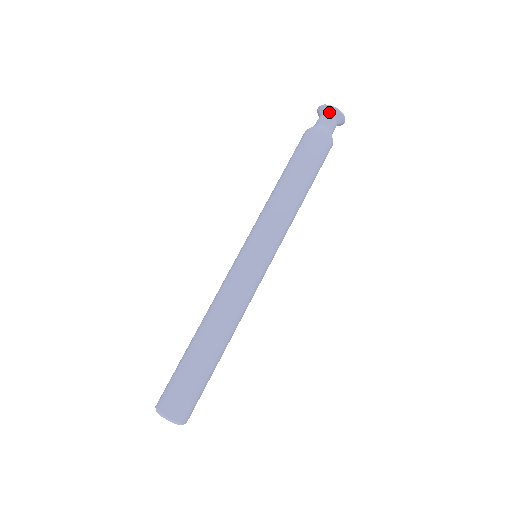
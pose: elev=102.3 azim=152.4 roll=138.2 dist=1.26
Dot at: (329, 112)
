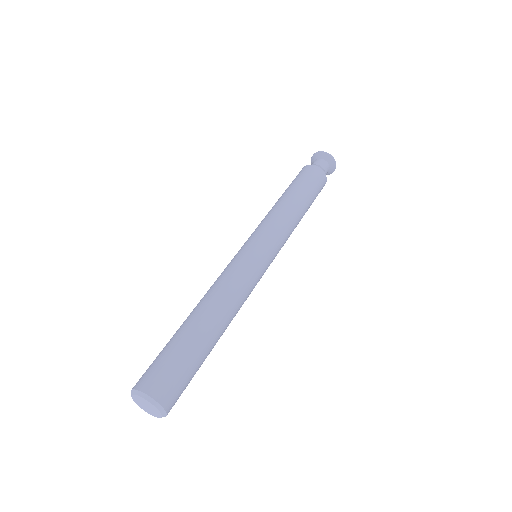
Dot at: (319, 156)
